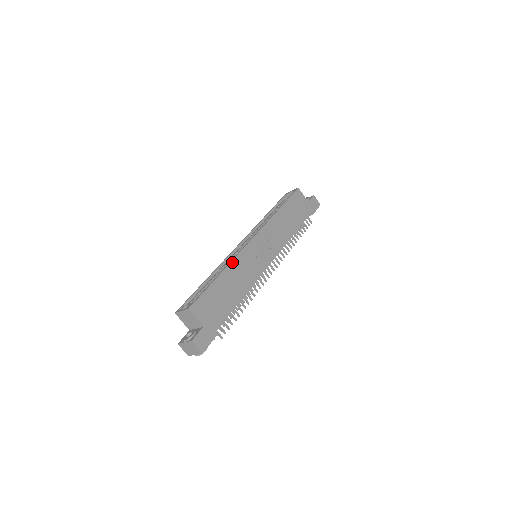
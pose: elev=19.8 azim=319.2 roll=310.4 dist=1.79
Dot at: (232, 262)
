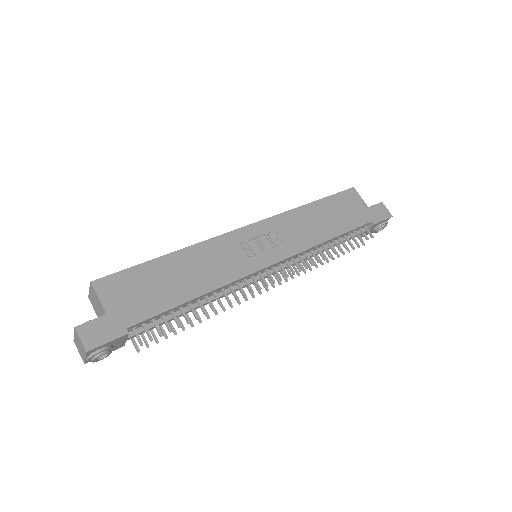
Dot at: (198, 244)
